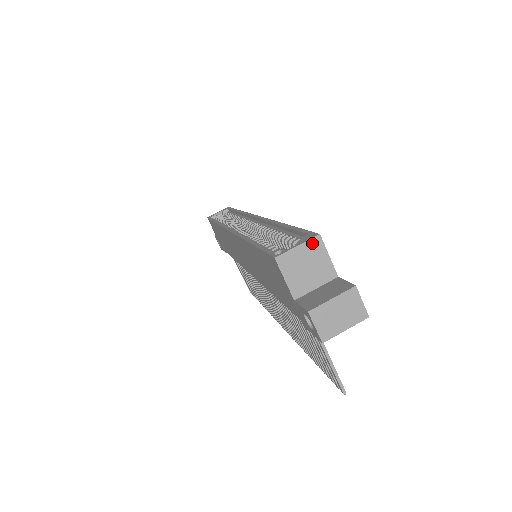
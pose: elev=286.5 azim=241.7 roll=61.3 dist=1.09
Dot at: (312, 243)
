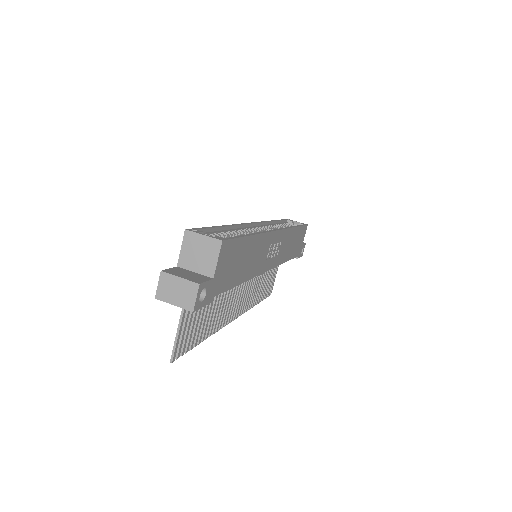
Dot at: (213, 241)
